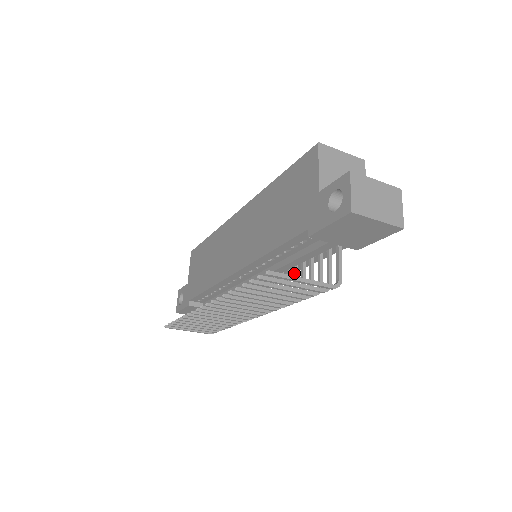
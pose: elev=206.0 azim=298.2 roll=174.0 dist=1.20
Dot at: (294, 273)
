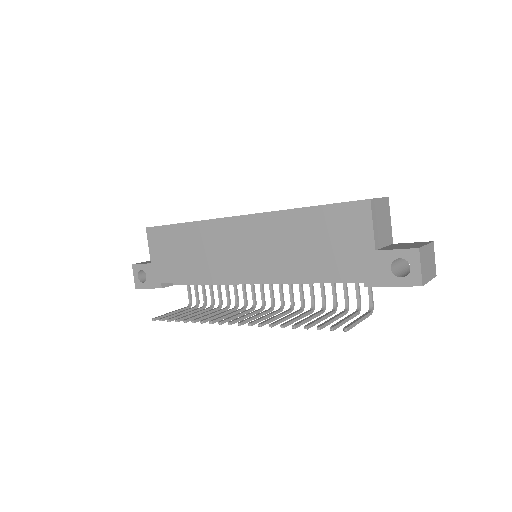
Dot at: occluded
